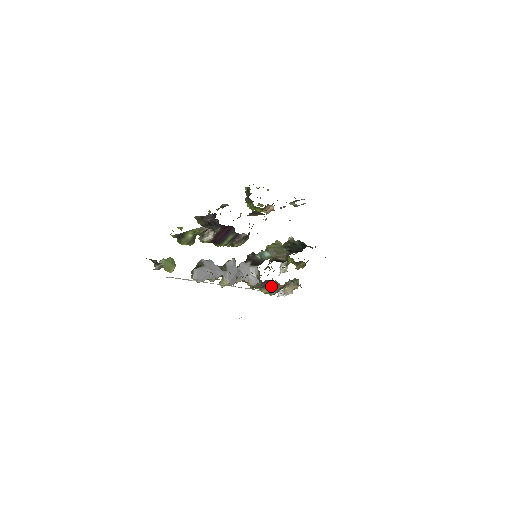
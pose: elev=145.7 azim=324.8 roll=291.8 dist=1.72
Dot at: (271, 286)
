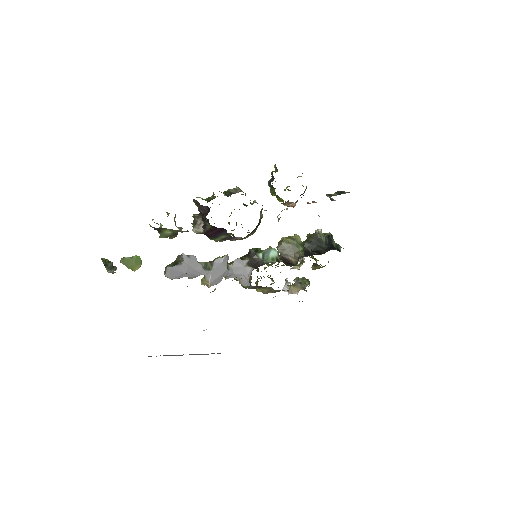
Dot at: (267, 289)
